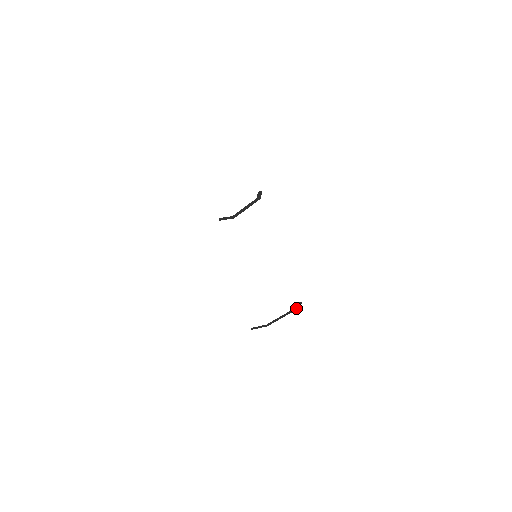
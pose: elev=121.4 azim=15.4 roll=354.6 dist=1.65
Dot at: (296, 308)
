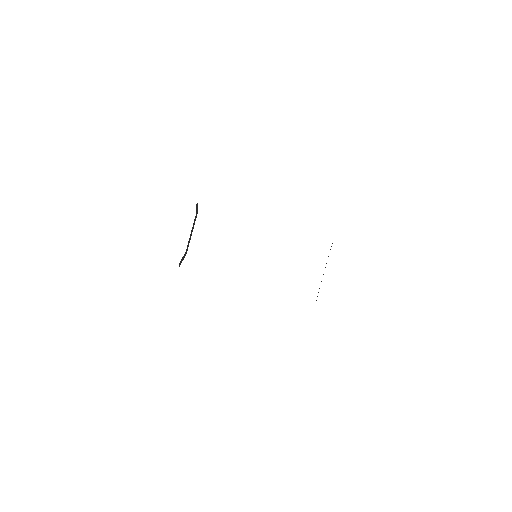
Dot at: occluded
